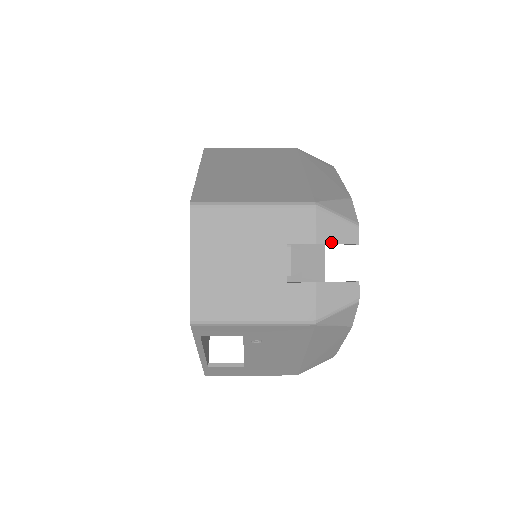
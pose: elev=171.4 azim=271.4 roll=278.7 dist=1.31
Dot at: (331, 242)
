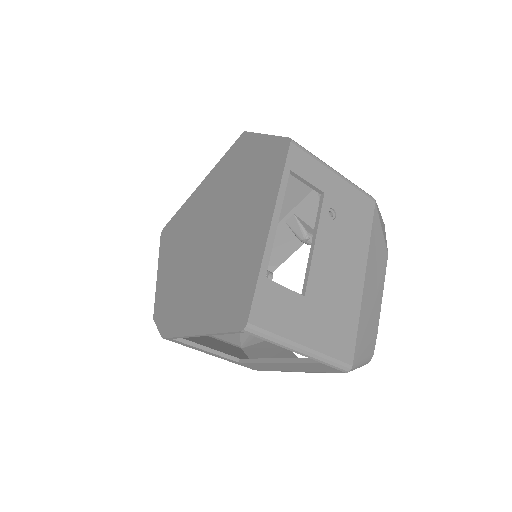
Dot at: occluded
